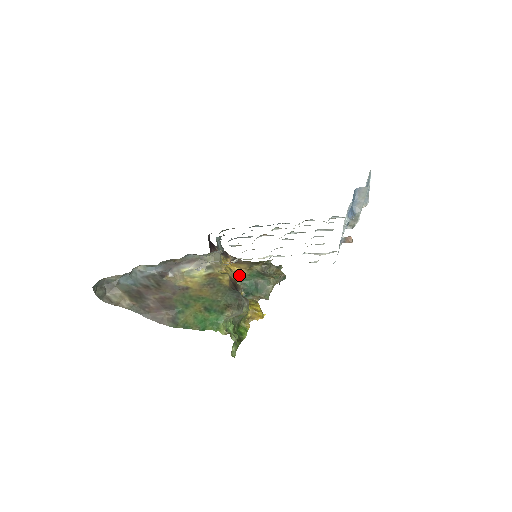
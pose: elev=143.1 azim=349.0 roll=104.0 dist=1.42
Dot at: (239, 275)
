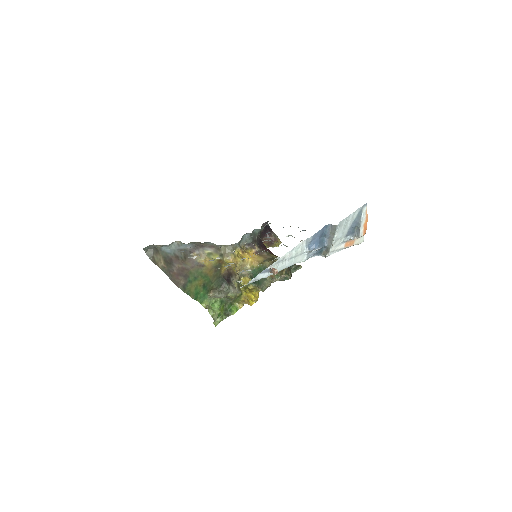
Dot at: (251, 266)
